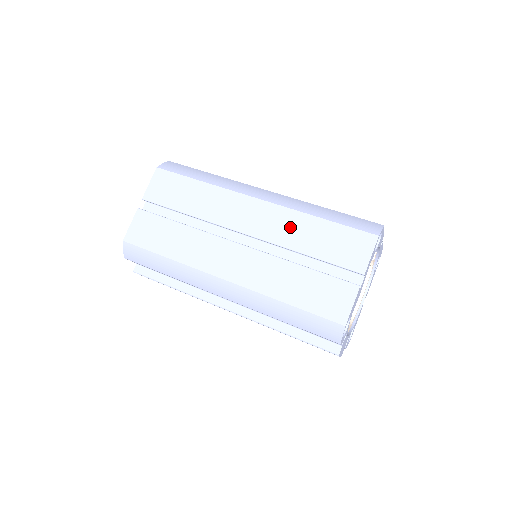
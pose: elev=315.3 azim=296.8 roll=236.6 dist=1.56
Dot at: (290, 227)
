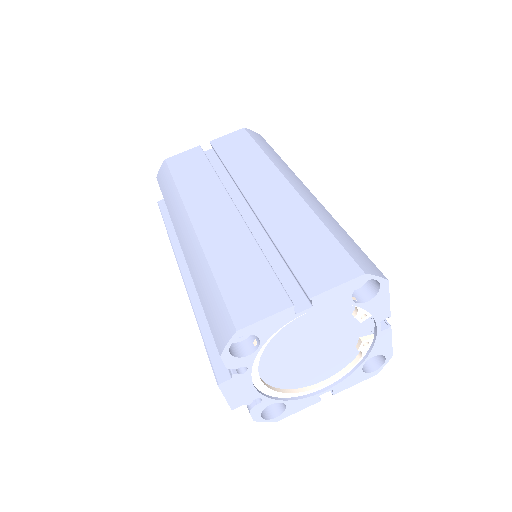
Dot at: (290, 217)
